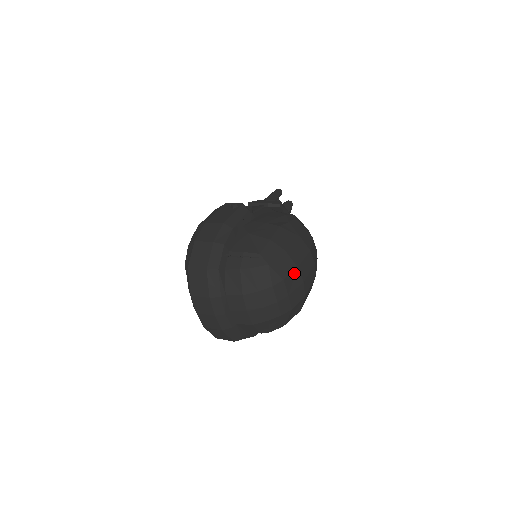
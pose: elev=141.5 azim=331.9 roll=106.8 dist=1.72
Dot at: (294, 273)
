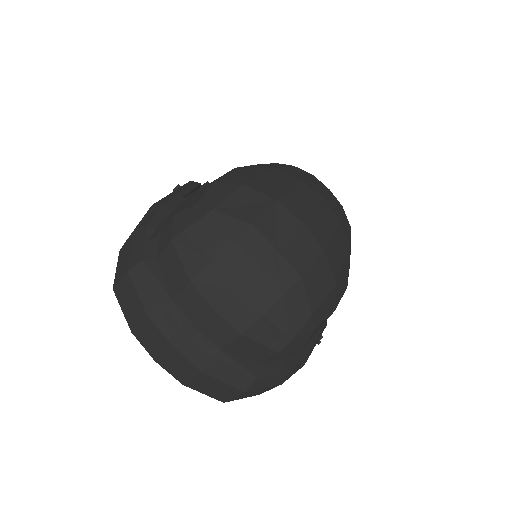
Dot at: (273, 211)
